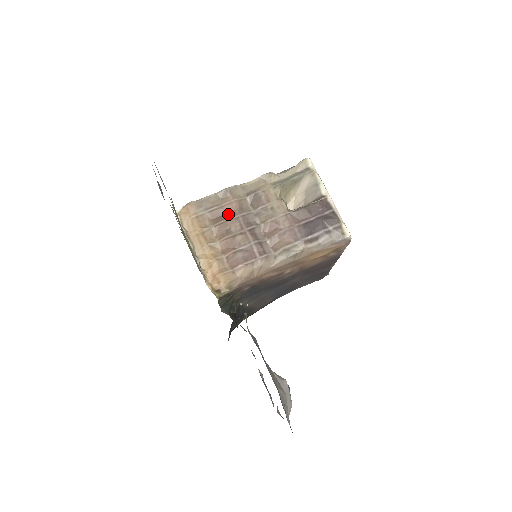
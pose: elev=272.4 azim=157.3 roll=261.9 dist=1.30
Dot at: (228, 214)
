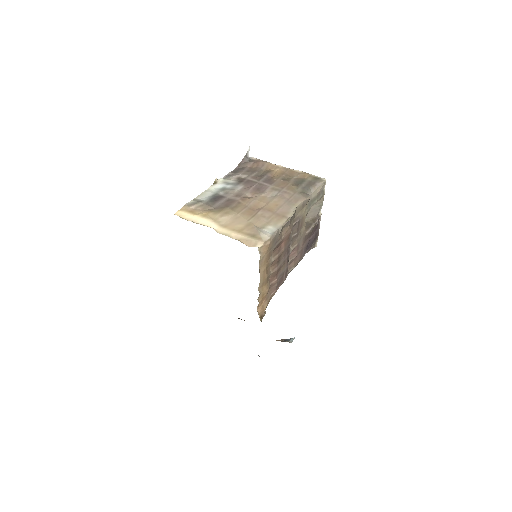
Dot at: (283, 245)
